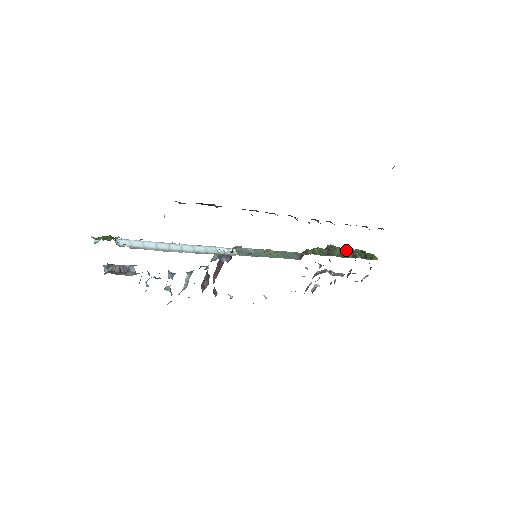
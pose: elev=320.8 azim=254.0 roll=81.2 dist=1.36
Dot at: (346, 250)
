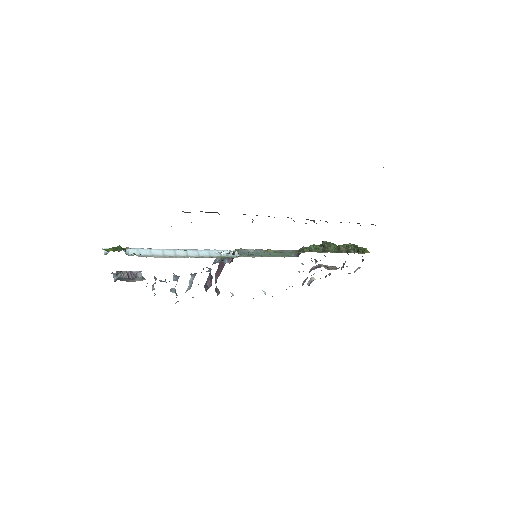
Dot at: (340, 246)
